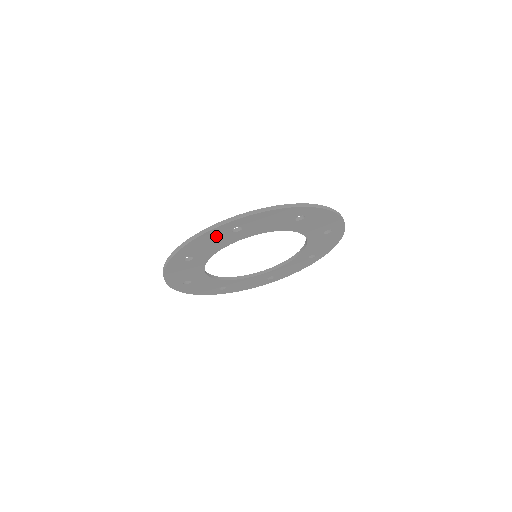
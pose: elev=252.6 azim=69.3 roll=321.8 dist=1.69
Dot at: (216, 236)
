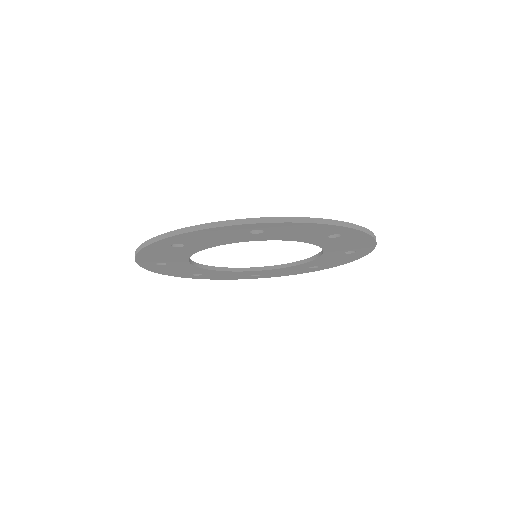
Dot at: (227, 232)
